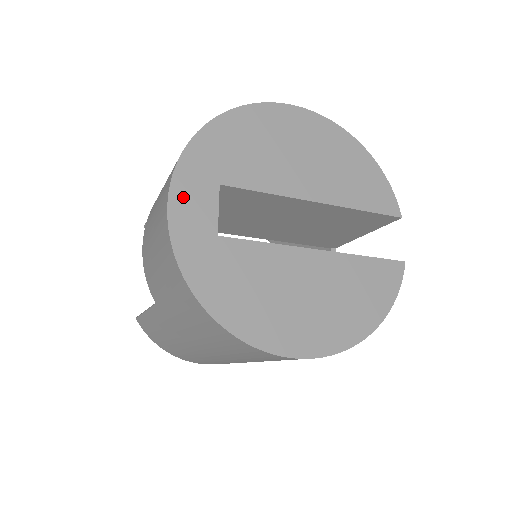
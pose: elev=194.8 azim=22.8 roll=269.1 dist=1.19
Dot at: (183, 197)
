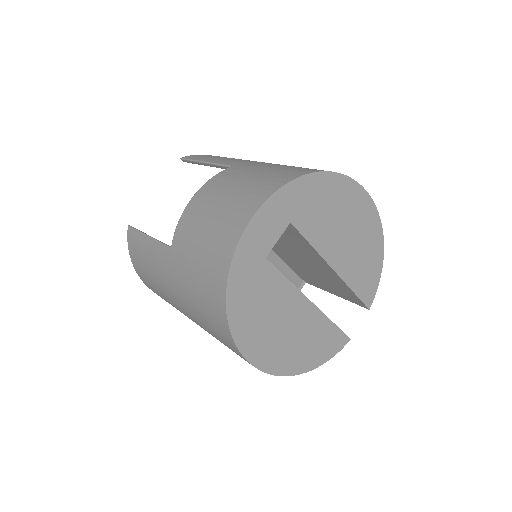
Dot at: (265, 218)
